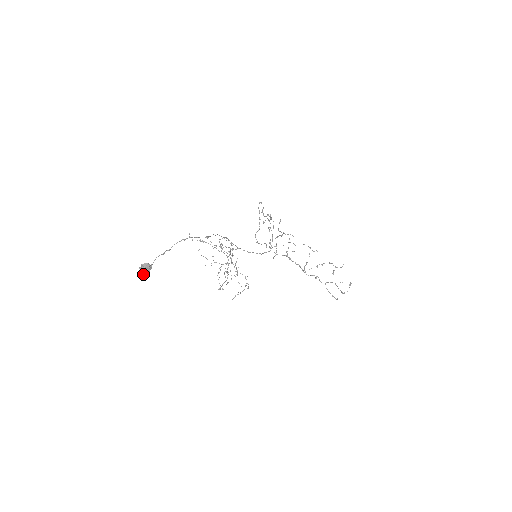
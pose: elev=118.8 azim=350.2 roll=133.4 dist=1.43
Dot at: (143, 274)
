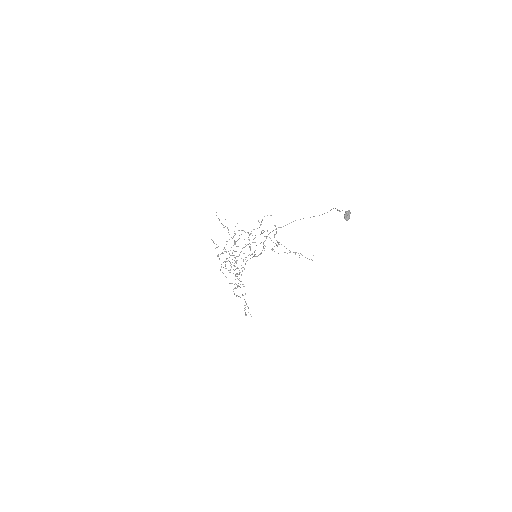
Dot at: occluded
